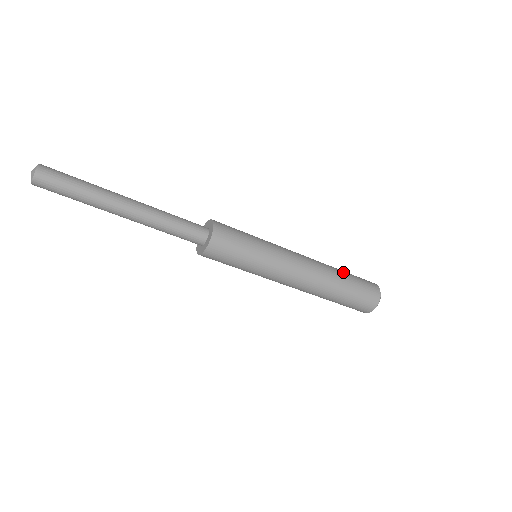
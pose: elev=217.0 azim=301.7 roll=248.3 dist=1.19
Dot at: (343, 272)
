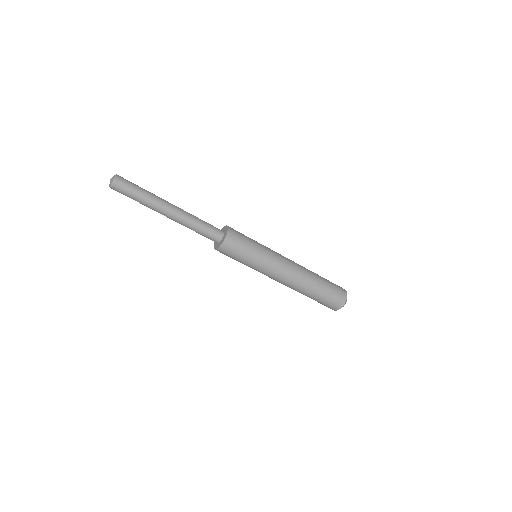
Dot at: (320, 282)
